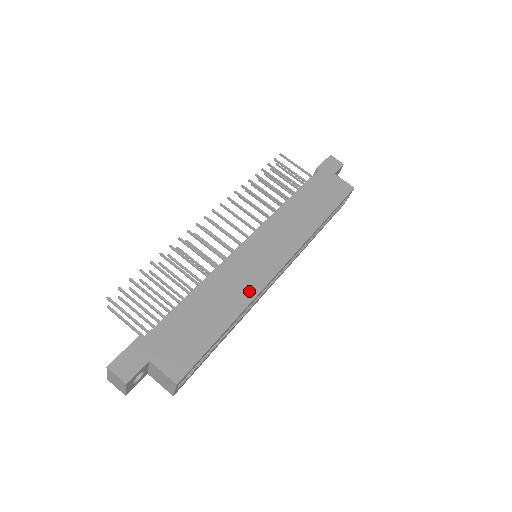
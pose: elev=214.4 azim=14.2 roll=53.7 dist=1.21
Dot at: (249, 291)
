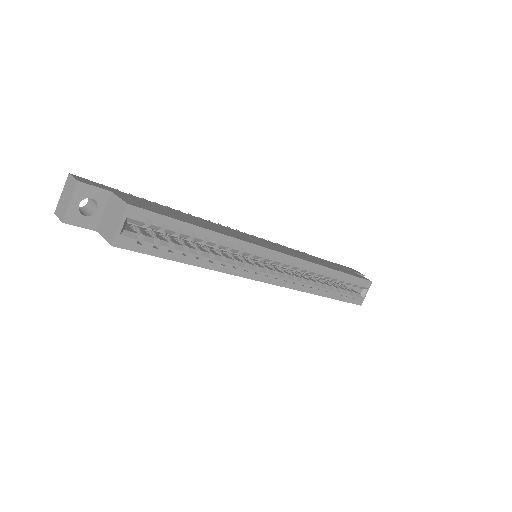
Dot at: (239, 237)
